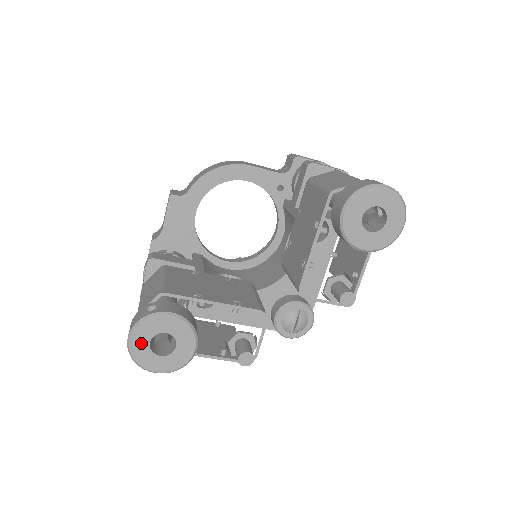
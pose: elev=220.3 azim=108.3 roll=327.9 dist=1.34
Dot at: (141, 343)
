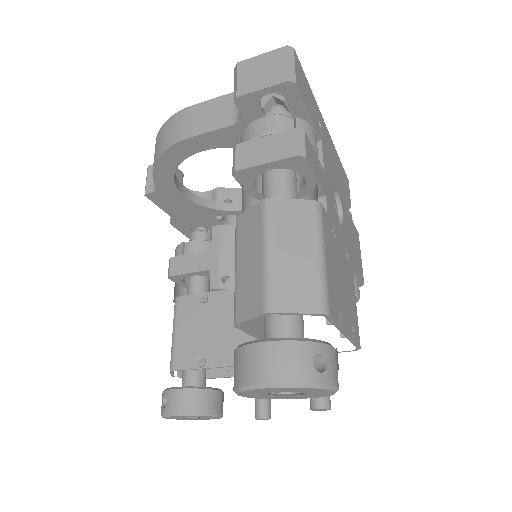
Dot at: (177, 418)
